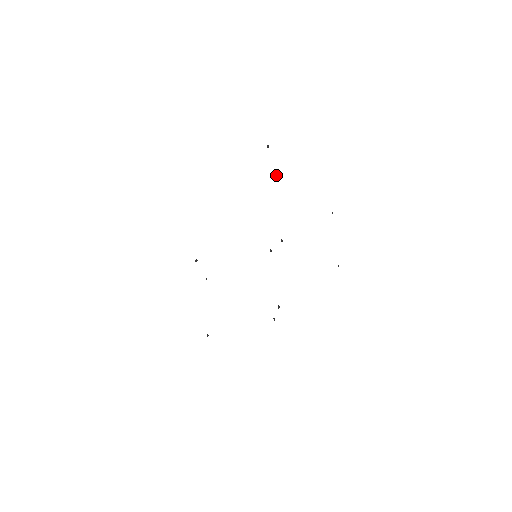
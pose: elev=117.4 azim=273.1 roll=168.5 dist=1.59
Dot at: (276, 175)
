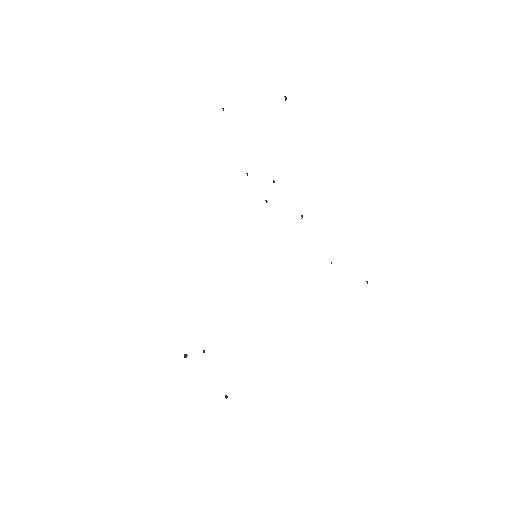
Dot at: occluded
